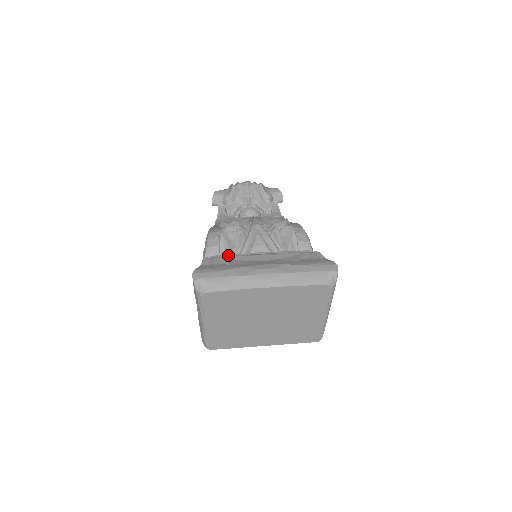
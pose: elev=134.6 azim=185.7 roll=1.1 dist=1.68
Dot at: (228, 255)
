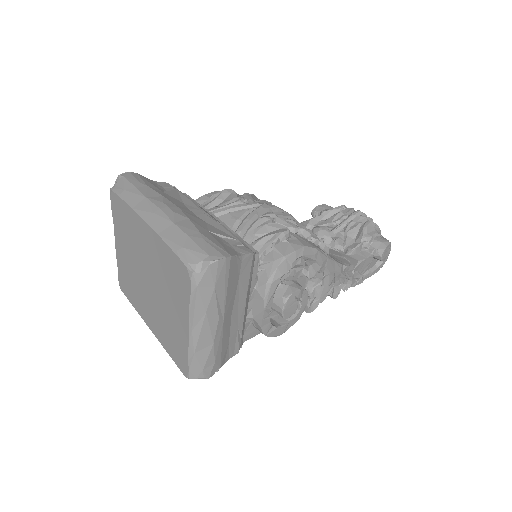
Dot at: (195, 201)
